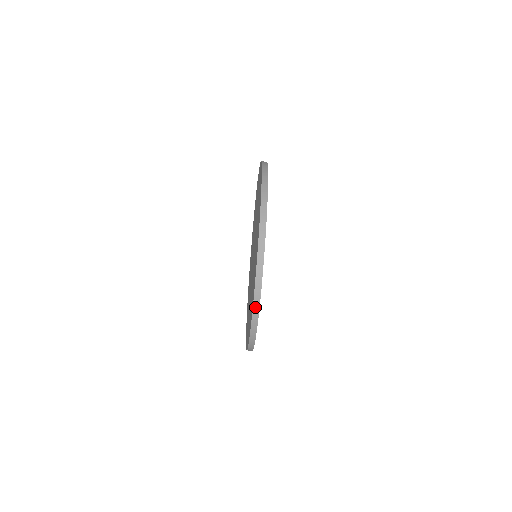
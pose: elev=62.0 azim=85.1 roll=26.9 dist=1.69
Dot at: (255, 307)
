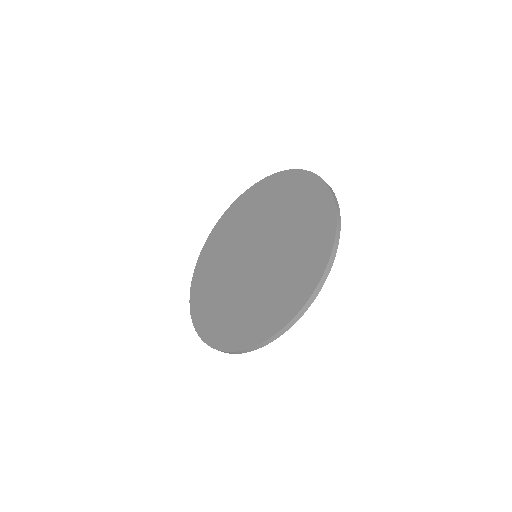
Dot at: (269, 340)
